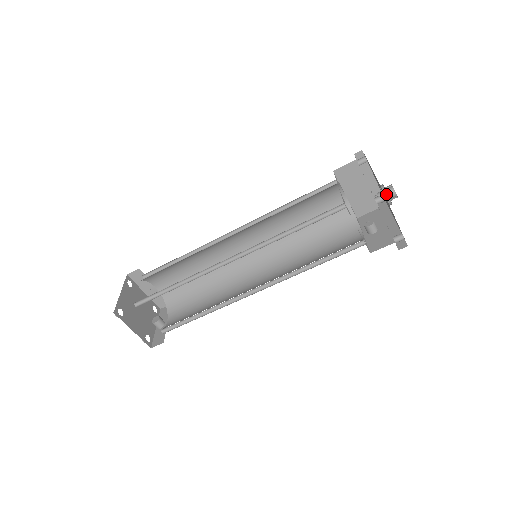
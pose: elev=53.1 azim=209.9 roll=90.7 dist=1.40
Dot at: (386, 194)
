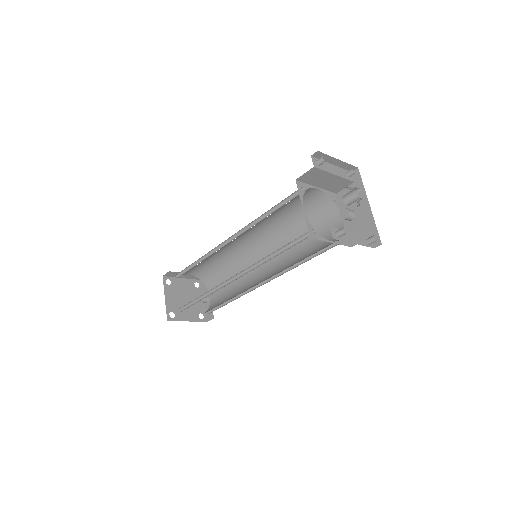
Dot at: (351, 200)
